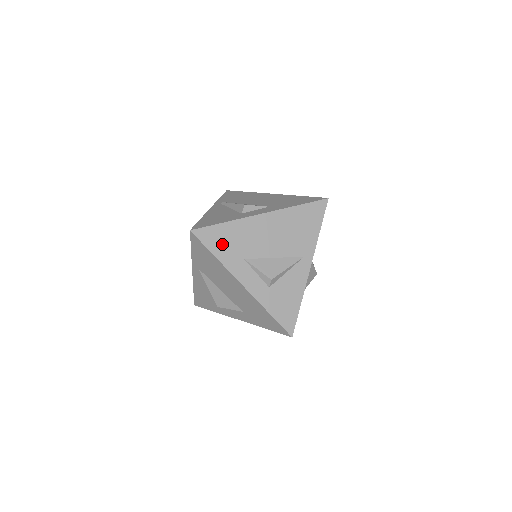
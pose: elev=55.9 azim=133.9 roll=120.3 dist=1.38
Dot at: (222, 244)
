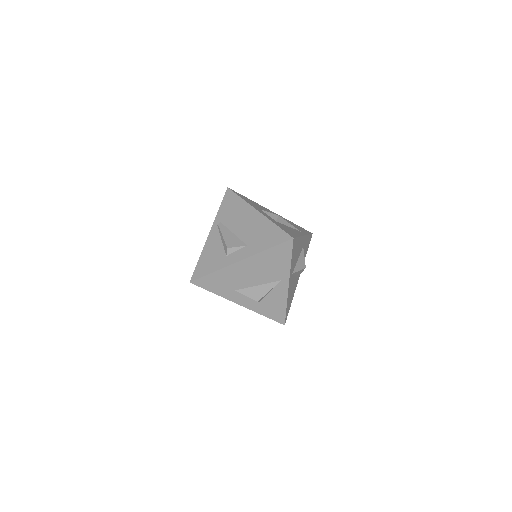
Dot at: (215, 285)
